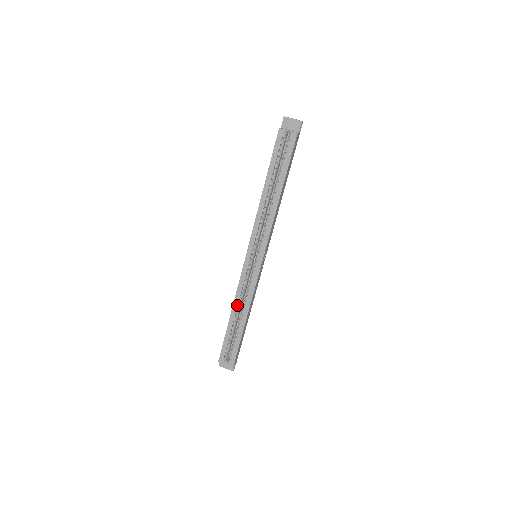
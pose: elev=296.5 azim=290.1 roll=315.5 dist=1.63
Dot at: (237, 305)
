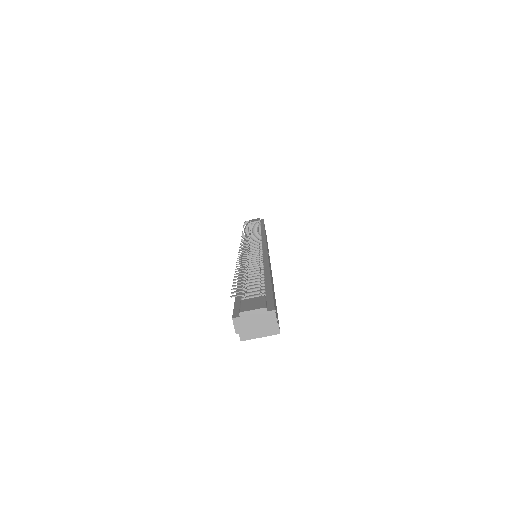
Dot at: occluded
